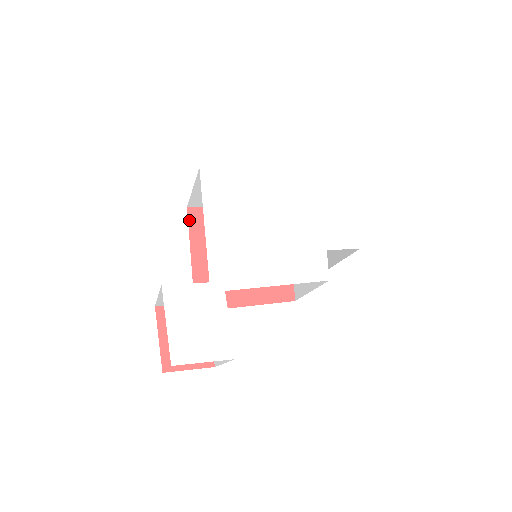
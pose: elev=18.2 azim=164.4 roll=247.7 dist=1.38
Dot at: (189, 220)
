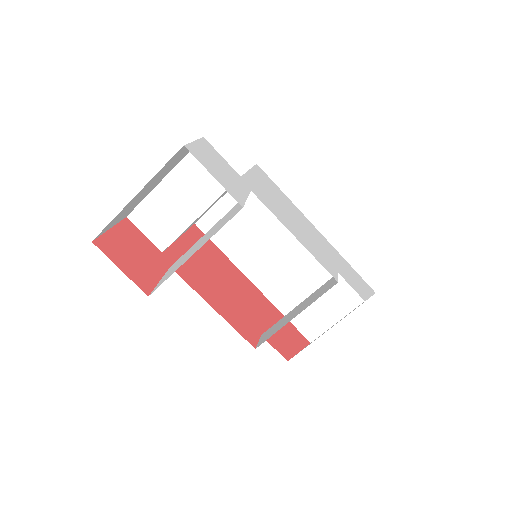
Dot at: (192, 228)
